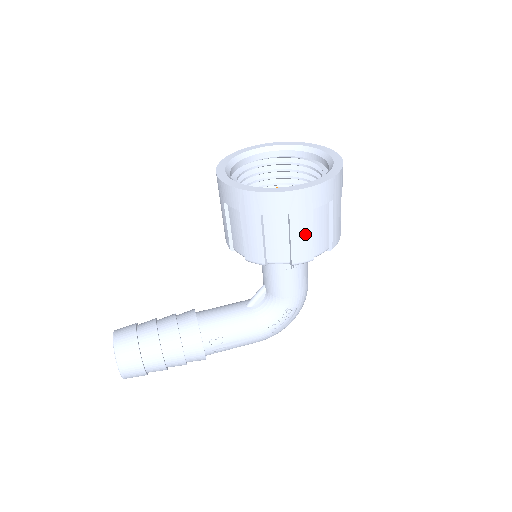
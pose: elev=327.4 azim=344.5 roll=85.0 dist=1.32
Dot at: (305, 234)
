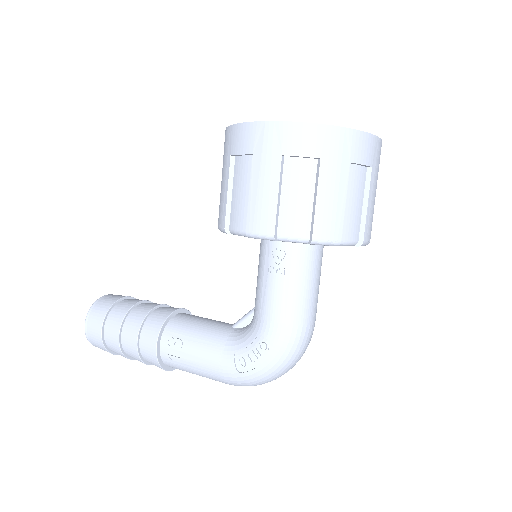
Dot at: (267, 190)
